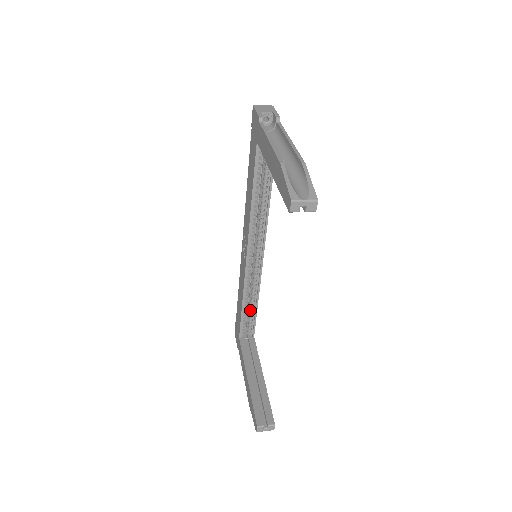
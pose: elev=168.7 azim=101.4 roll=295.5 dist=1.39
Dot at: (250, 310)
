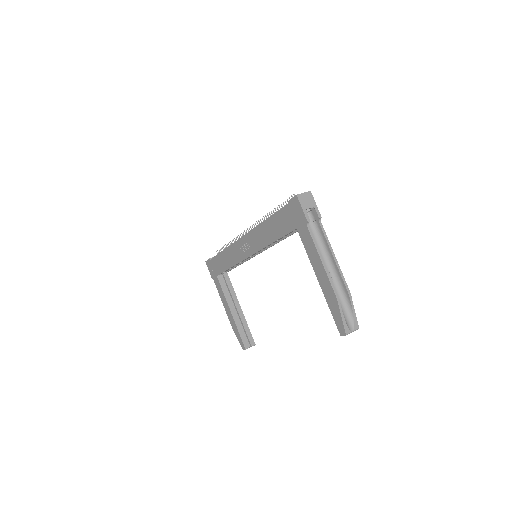
Dot at: occluded
